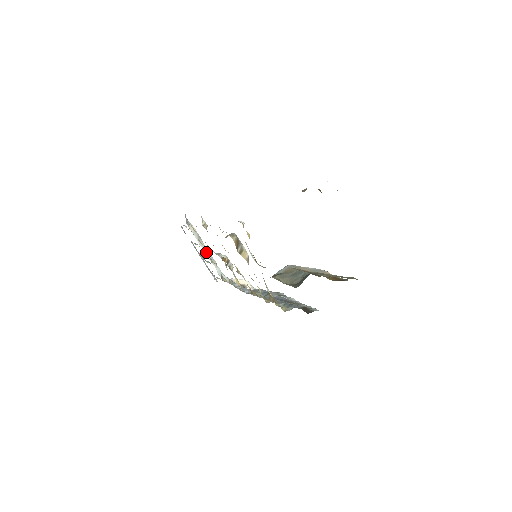
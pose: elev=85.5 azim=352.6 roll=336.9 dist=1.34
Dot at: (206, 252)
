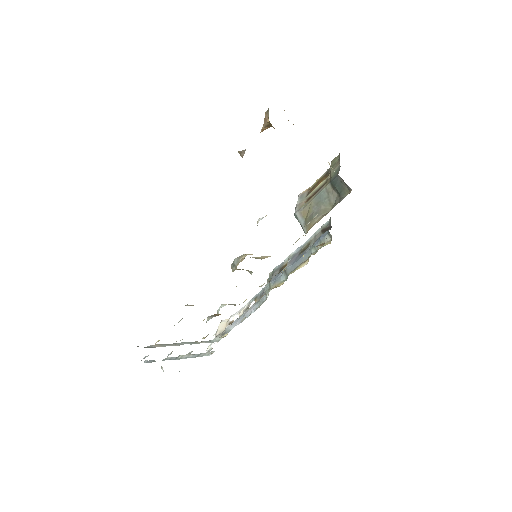
Dot at: occluded
